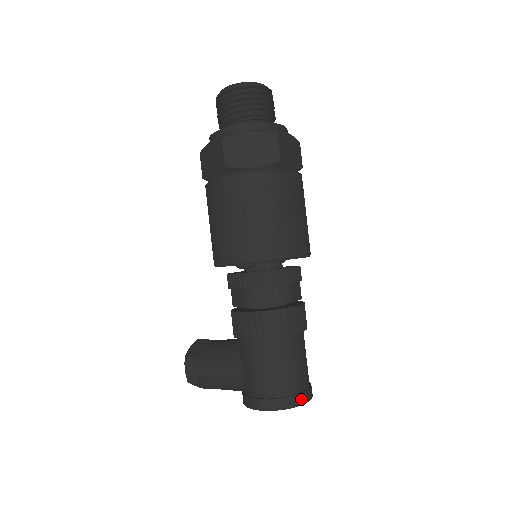
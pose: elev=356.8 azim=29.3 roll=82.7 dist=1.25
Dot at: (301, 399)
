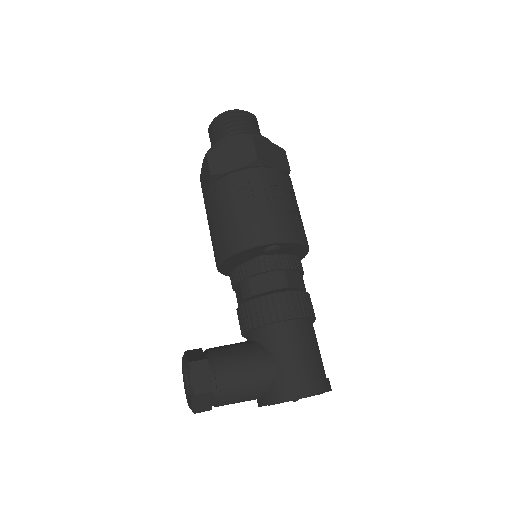
Dot at: occluded
